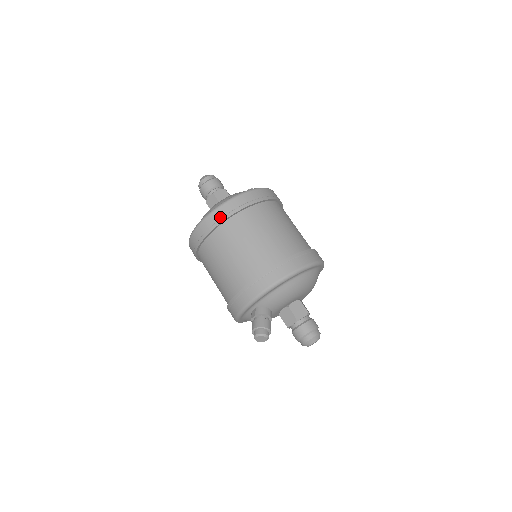
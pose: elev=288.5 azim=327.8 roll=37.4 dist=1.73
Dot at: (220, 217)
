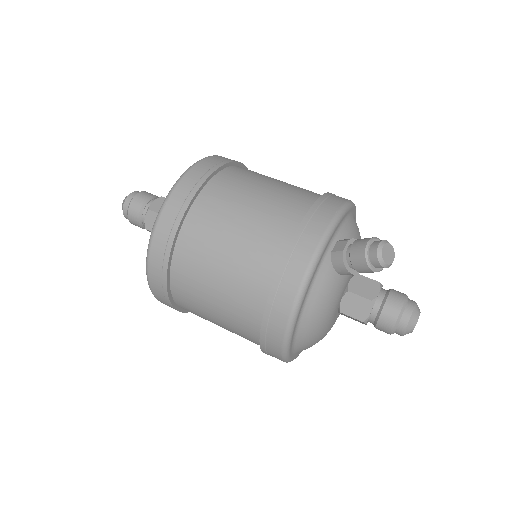
Dot at: (222, 160)
